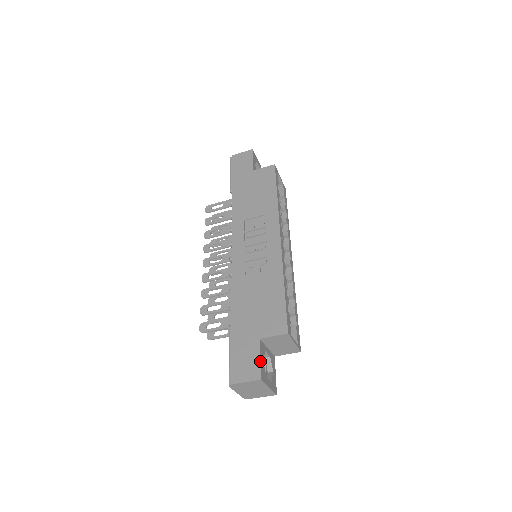
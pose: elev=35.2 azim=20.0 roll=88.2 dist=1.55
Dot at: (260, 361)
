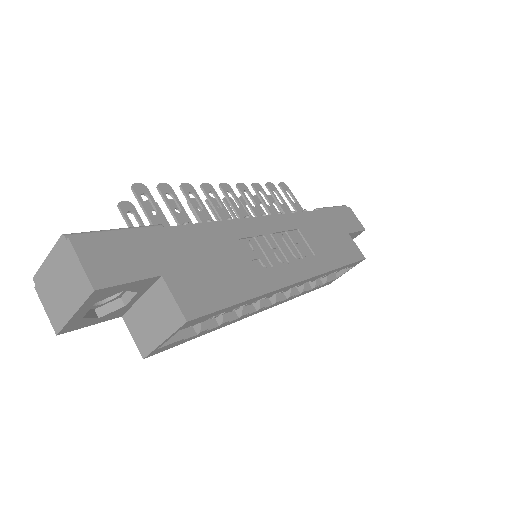
Dot at: (126, 282)
